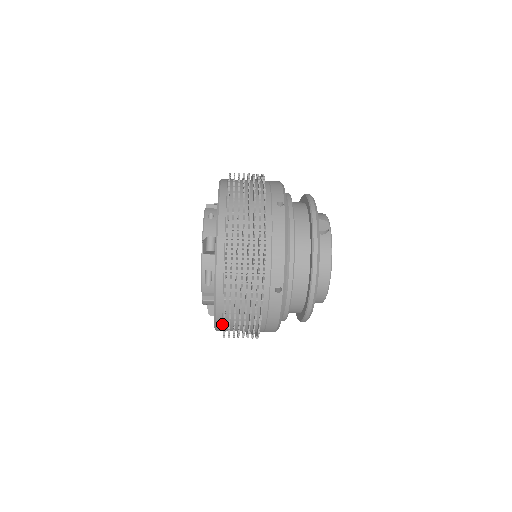
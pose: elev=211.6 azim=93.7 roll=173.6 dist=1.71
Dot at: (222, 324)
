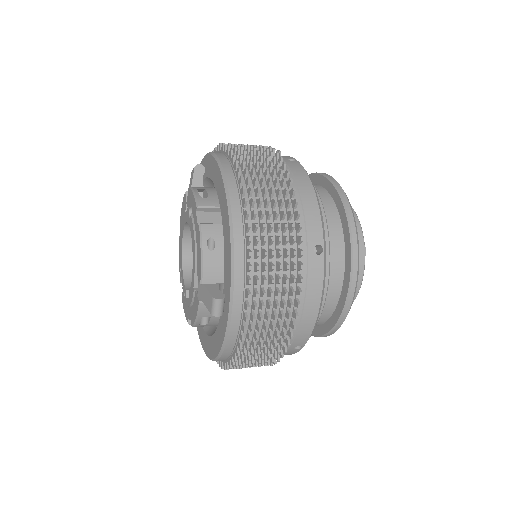
Dot at: occluded
